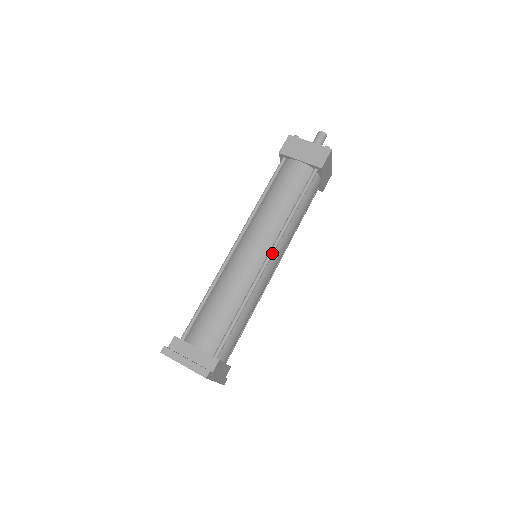
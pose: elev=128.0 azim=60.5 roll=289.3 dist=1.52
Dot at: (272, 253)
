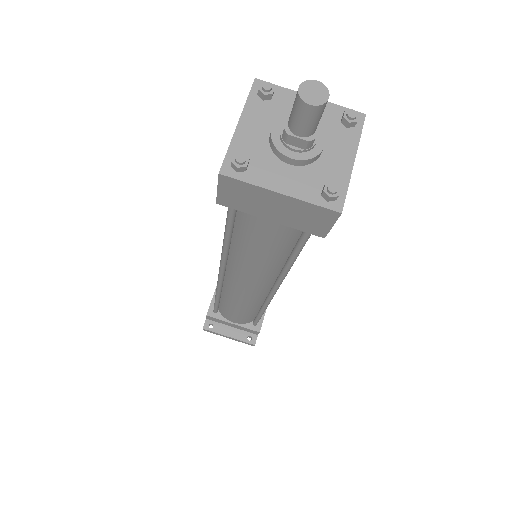
Dot at: occluded
